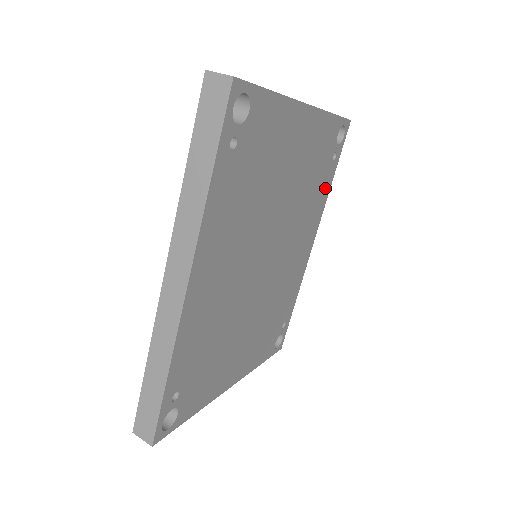
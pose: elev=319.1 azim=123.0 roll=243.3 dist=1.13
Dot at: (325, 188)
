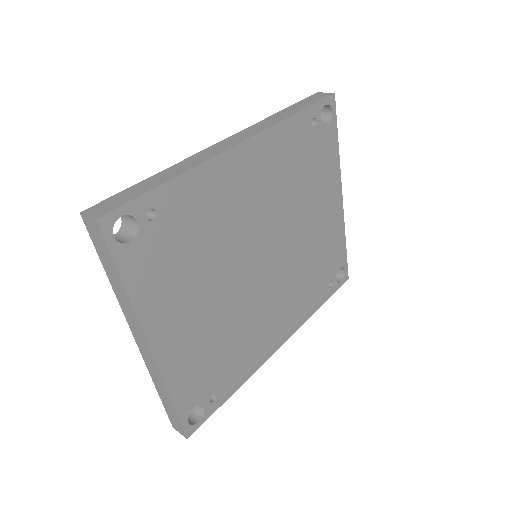
Dot at: (314, 301)
